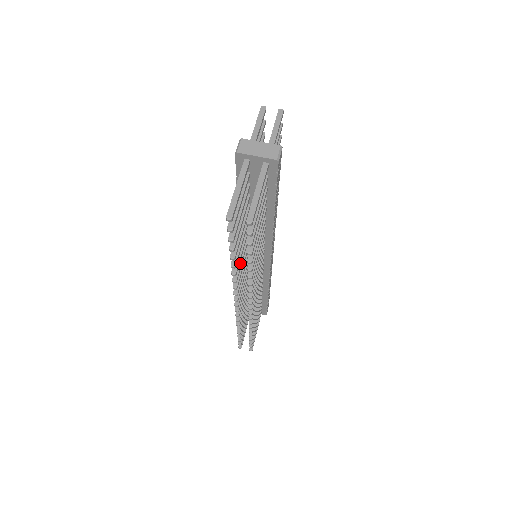
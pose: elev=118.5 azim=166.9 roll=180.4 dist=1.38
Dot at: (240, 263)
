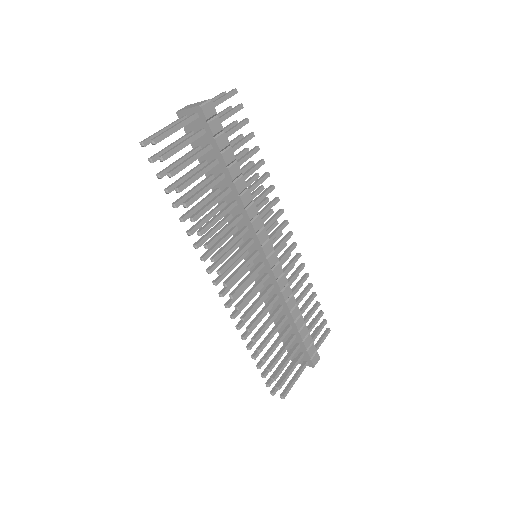
Dot at: (207, 234)
